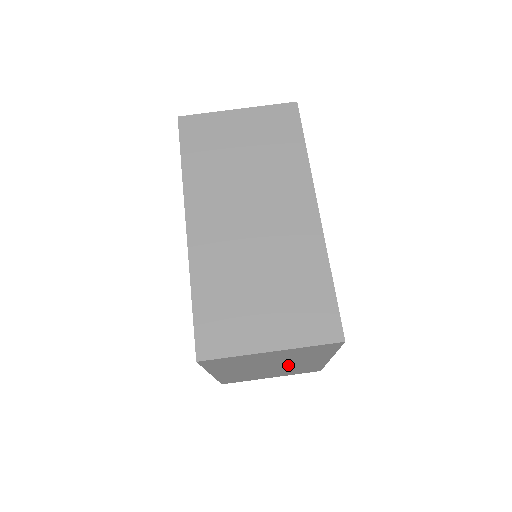
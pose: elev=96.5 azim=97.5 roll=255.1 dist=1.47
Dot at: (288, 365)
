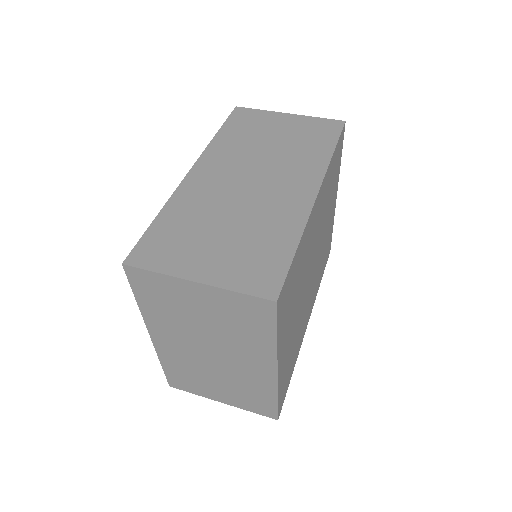
Dot at: (230, 360)
